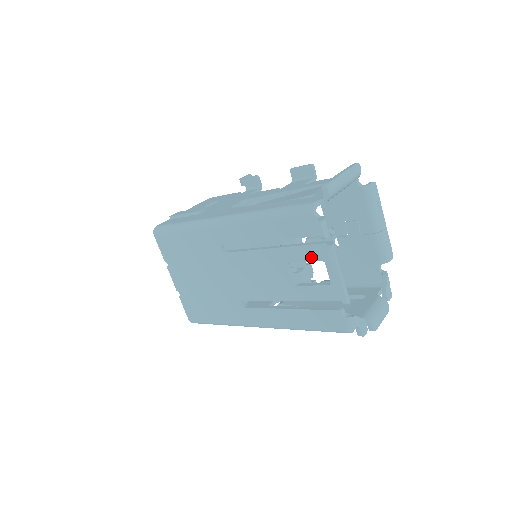
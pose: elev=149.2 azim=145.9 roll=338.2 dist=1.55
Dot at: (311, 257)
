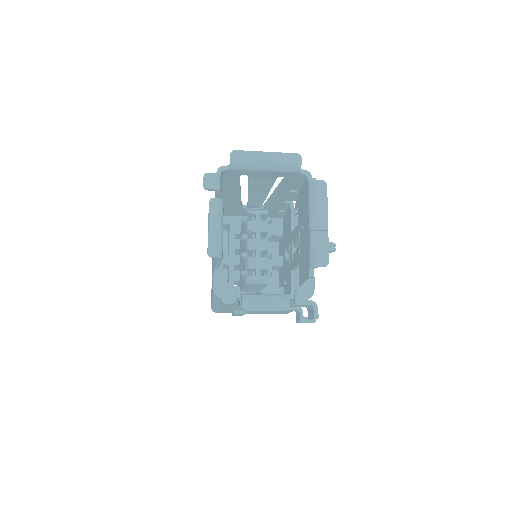
Dot at: occluded
